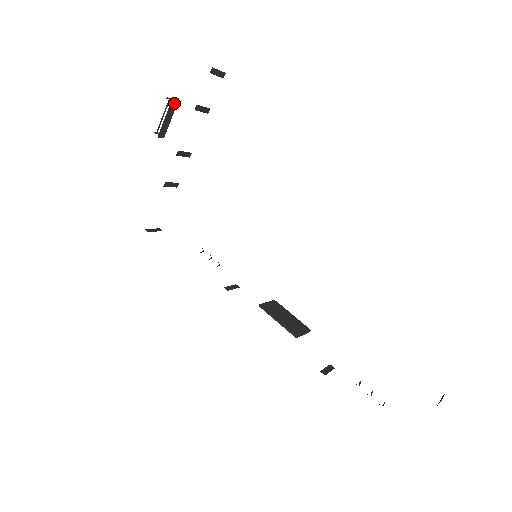
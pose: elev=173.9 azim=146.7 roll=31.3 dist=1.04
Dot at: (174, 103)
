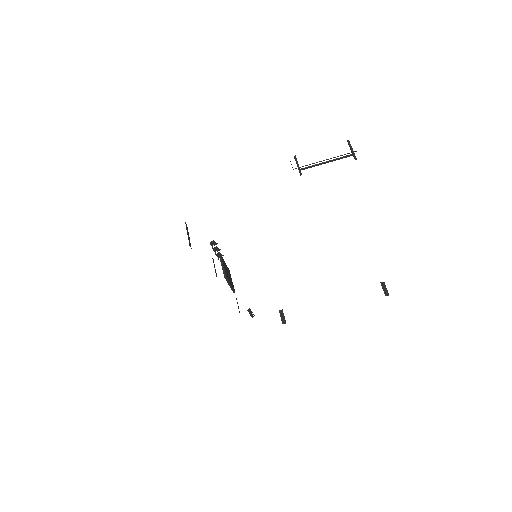
Dot at: occluded
